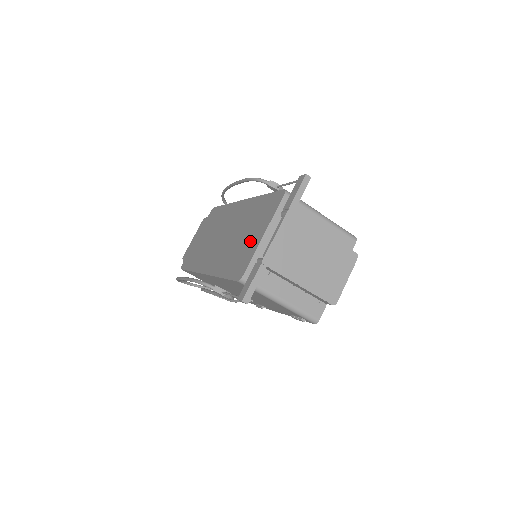
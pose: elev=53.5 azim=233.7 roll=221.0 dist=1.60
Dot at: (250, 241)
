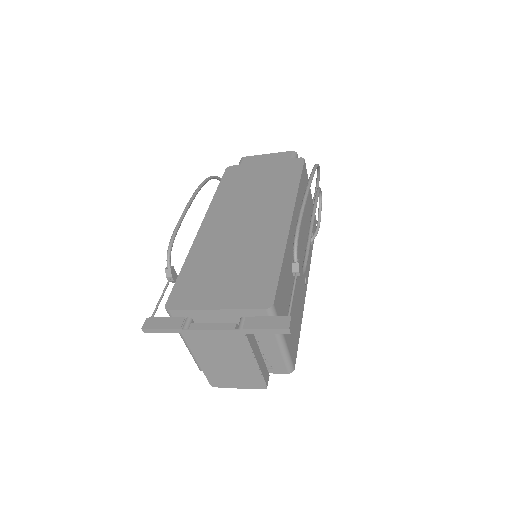
Dot at: (215, 288)
